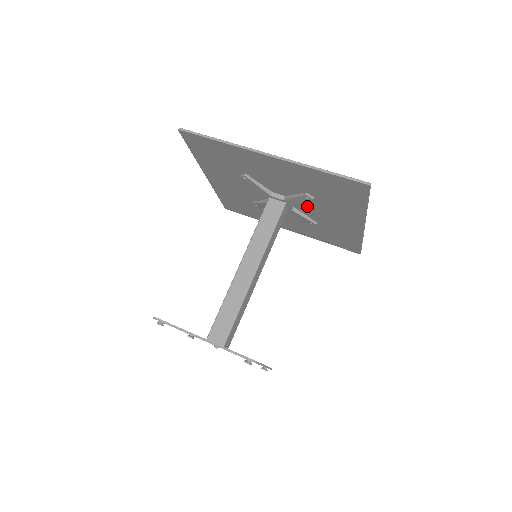
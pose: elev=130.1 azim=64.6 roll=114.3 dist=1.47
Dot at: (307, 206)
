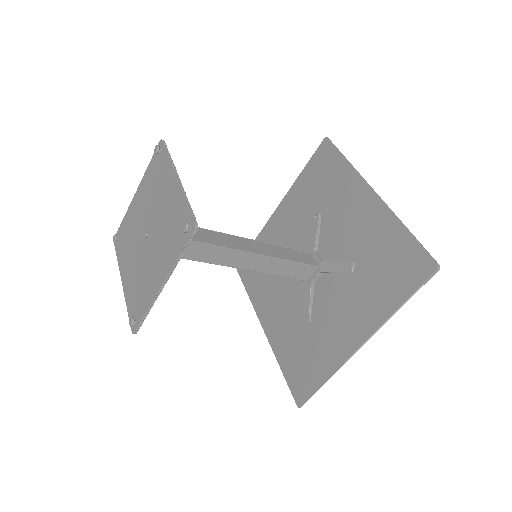
Dot at: (330, 287)
